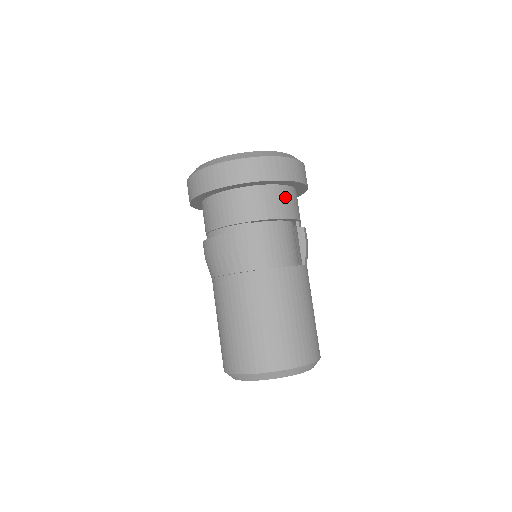
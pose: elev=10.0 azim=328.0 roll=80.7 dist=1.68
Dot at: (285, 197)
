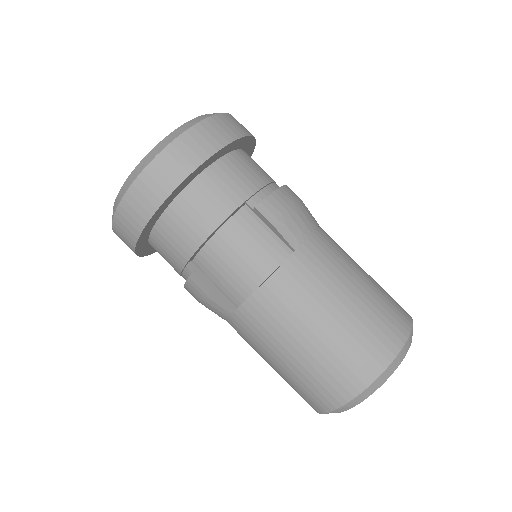
Dot at: (200, 199)
